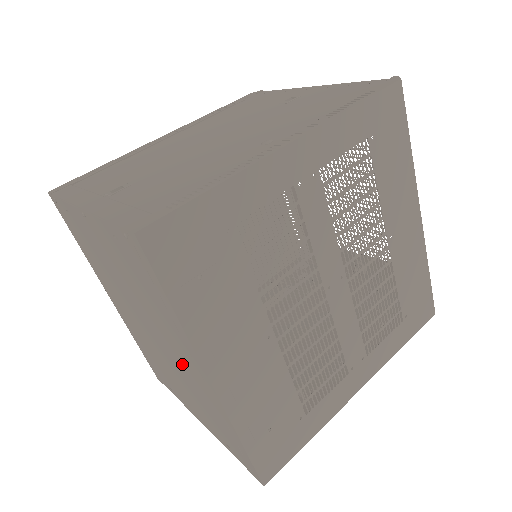
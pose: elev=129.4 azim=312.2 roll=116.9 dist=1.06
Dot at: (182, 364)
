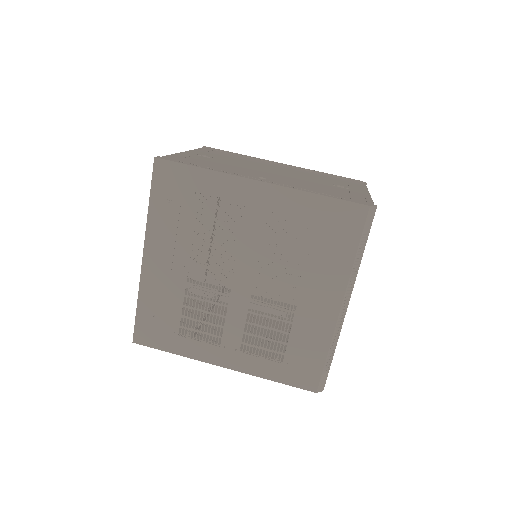
Dot at: occluded
